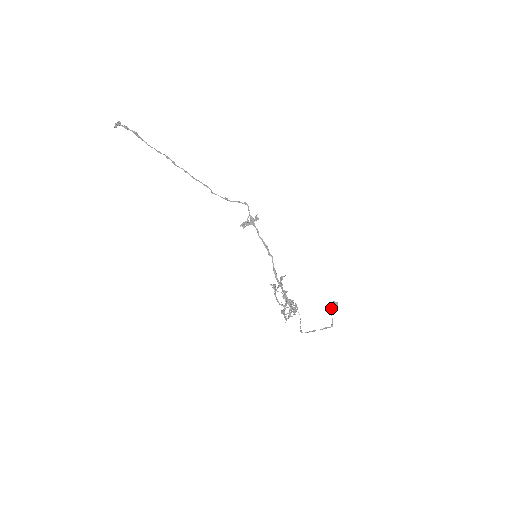
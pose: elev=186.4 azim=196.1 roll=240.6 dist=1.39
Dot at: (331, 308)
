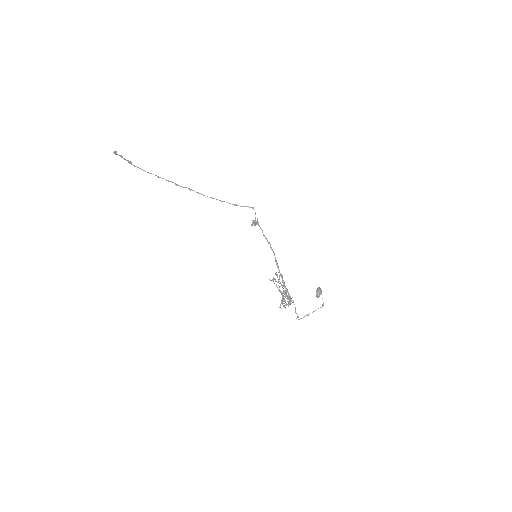
Dot at: (319, 291)
